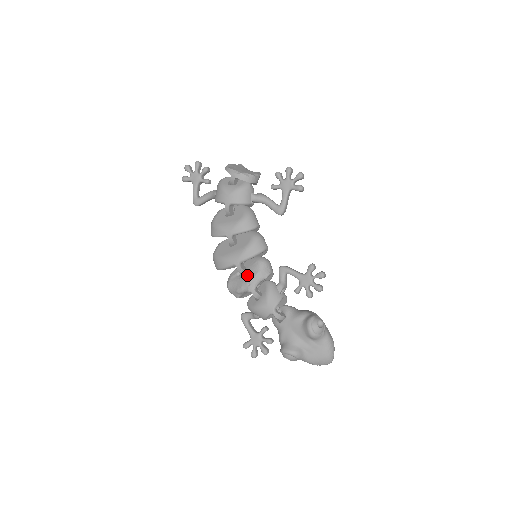
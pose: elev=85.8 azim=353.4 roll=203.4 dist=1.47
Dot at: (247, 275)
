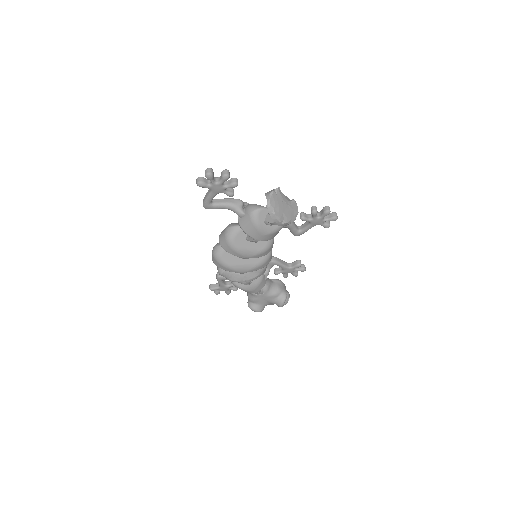
Dot at: (246, 275)
